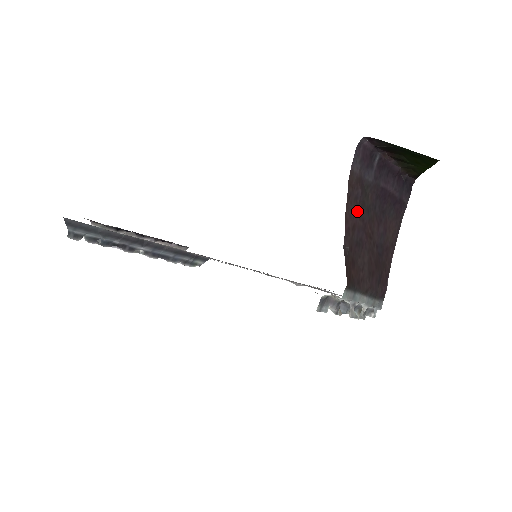
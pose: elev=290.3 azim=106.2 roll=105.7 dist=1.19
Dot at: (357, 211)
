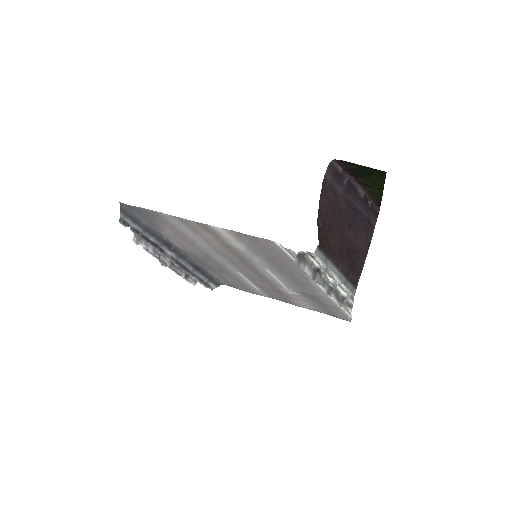
Dot at: (329, 206)
